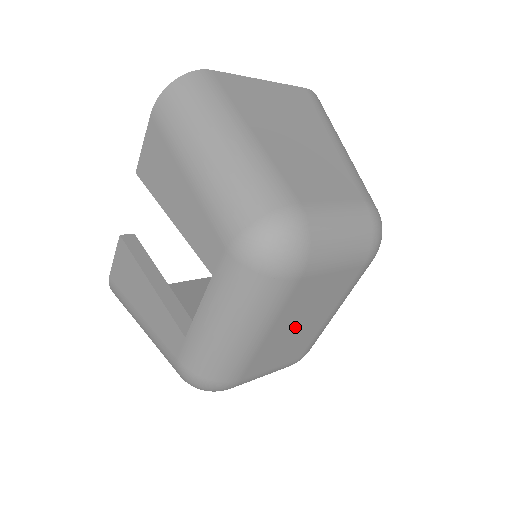
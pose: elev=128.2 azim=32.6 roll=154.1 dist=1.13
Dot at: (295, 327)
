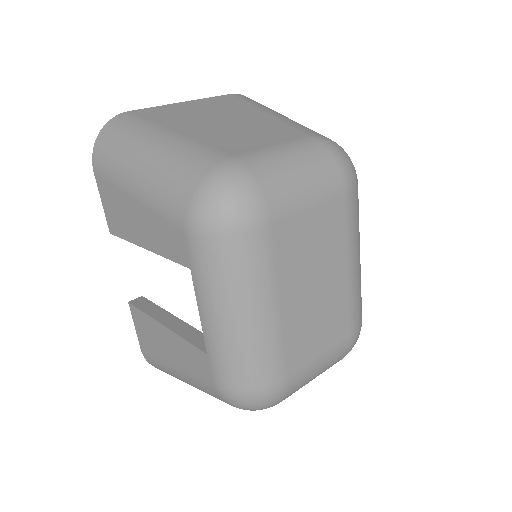
Dot at: (312, 292)
